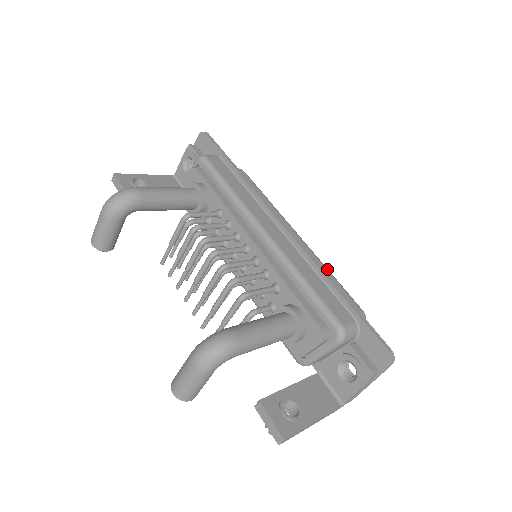
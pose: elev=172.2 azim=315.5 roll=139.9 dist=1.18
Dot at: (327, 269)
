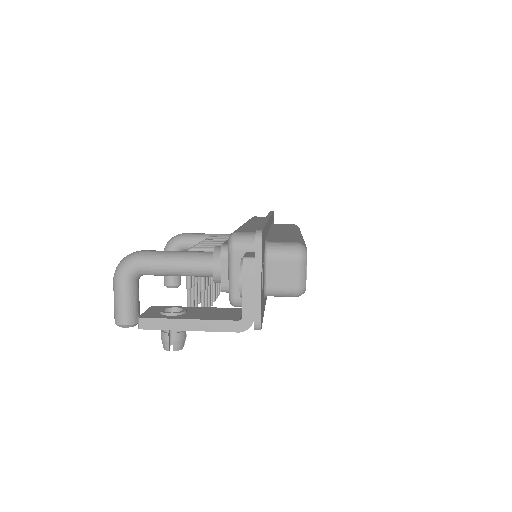
Dot at: (297, 236)
